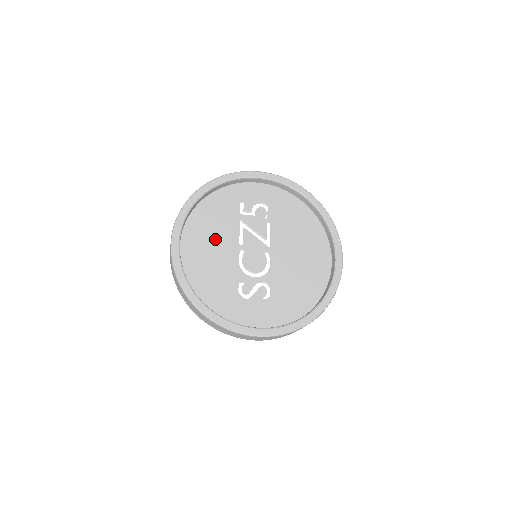
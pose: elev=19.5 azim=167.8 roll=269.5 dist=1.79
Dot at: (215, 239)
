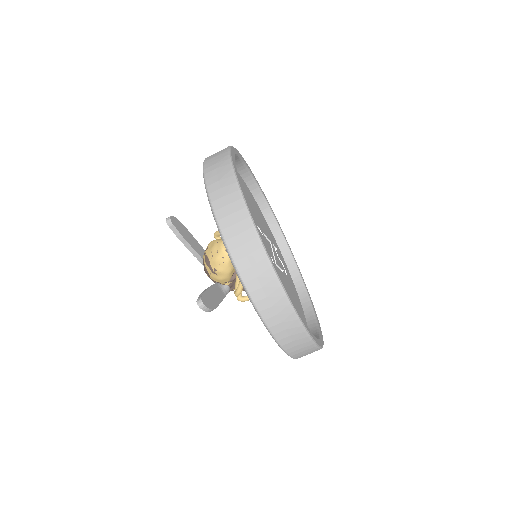
Dot at: (254, 209)
